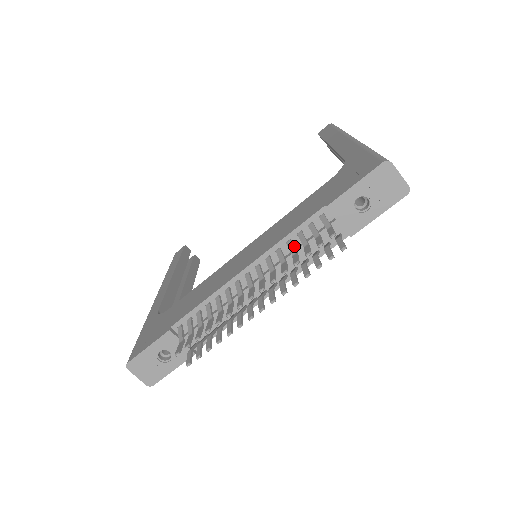
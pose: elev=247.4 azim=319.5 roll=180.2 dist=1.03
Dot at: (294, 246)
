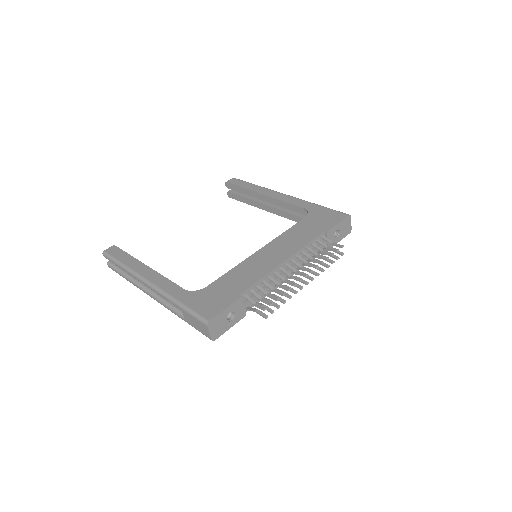
Dot at: (312, 250)
